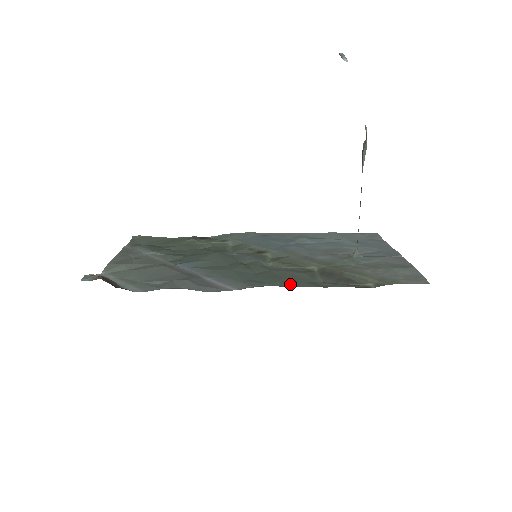
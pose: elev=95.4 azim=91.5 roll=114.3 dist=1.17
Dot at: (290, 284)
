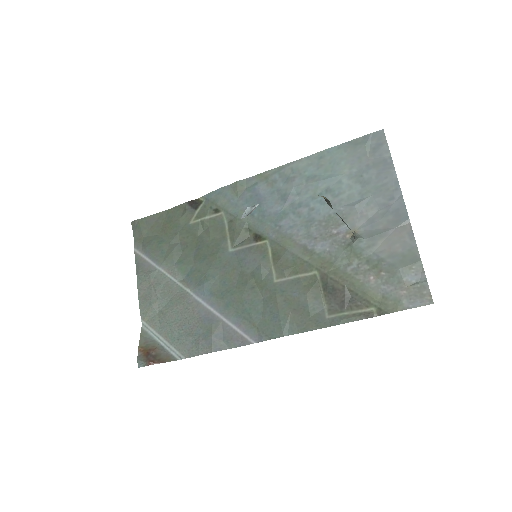
Dot at: (298, 326)
